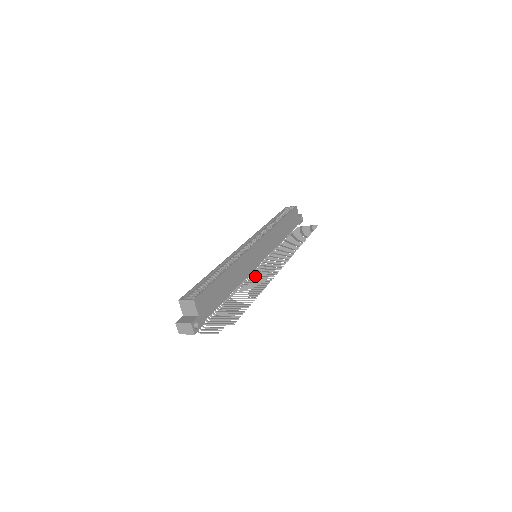
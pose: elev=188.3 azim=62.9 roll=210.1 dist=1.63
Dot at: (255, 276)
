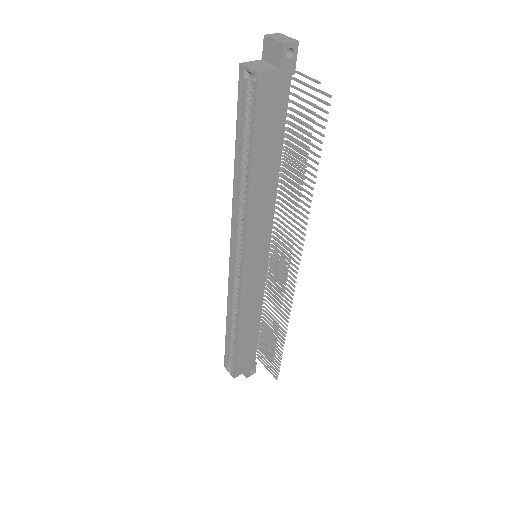
Dot at: occluded
